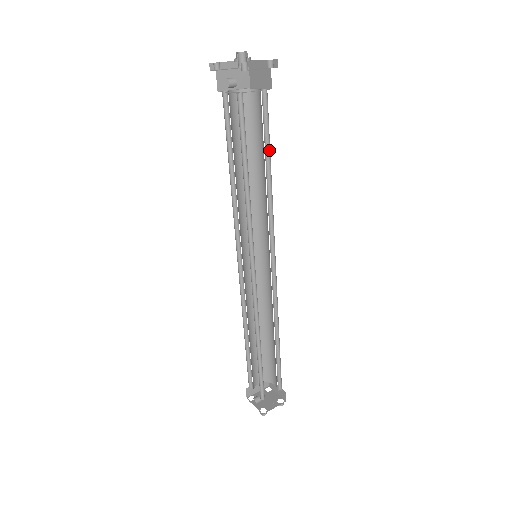
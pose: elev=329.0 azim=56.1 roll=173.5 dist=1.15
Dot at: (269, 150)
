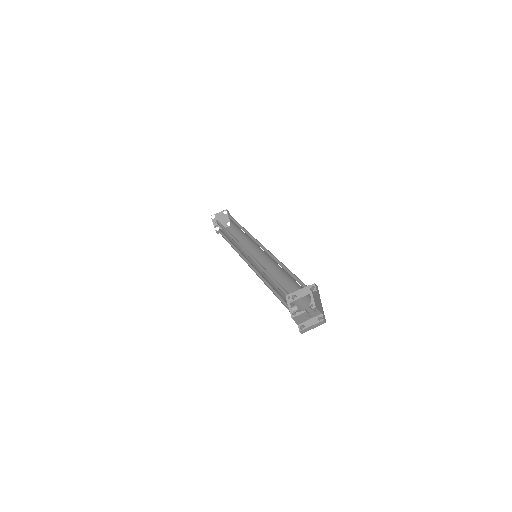
Dot at: occluded
